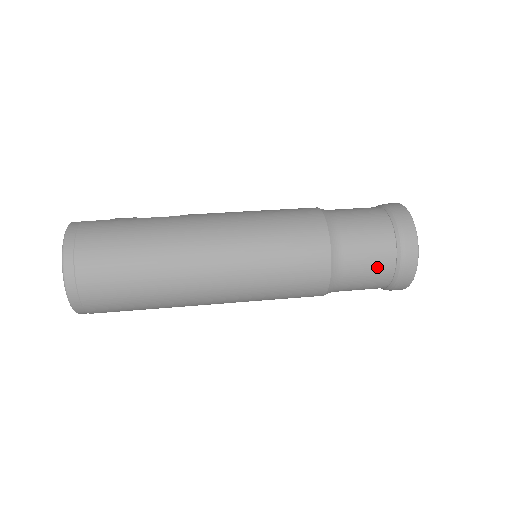
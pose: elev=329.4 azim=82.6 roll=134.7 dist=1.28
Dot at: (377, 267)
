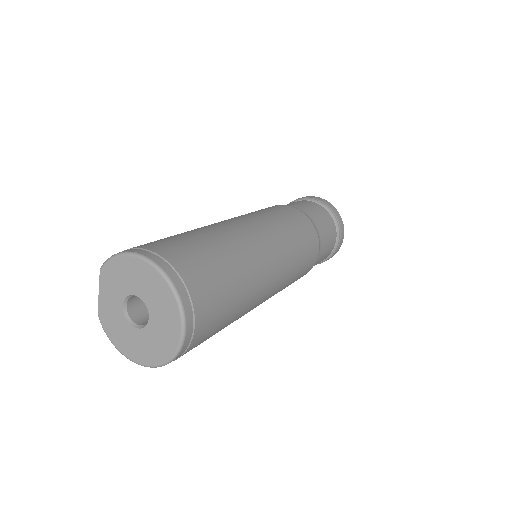
Dot at: (325, 218)
